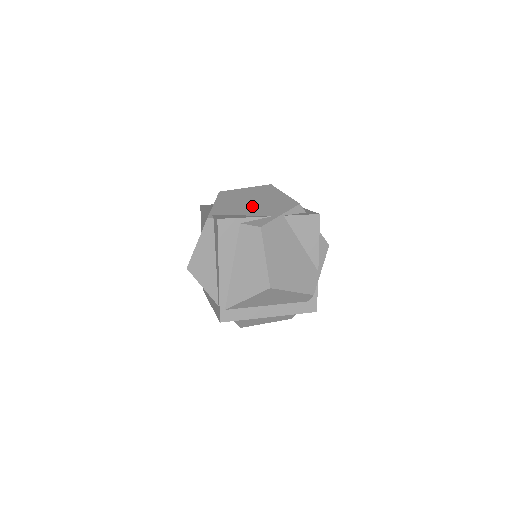
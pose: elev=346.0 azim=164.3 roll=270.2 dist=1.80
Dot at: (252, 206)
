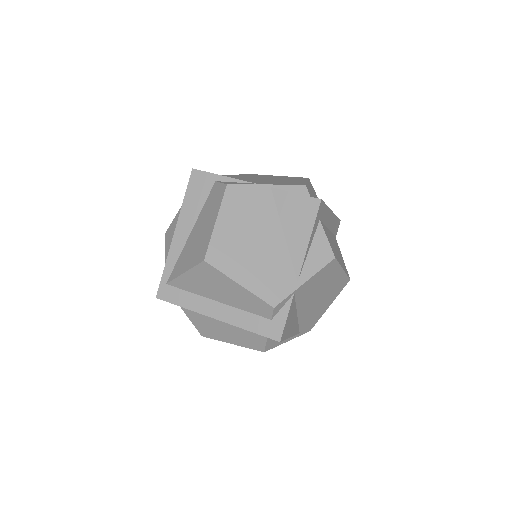
Dot at: (254, 179)
